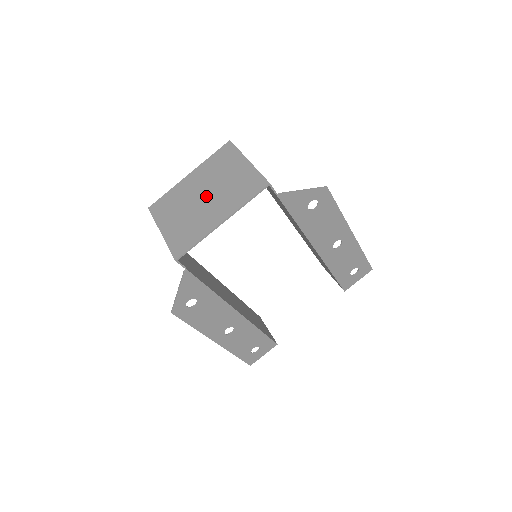
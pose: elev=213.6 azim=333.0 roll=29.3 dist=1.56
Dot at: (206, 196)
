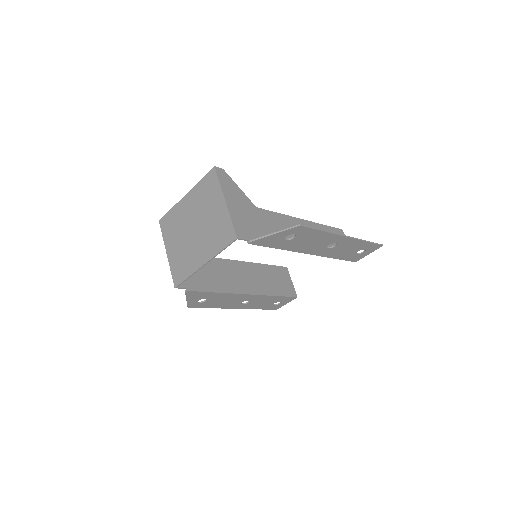
Dot at: (195, 229)
